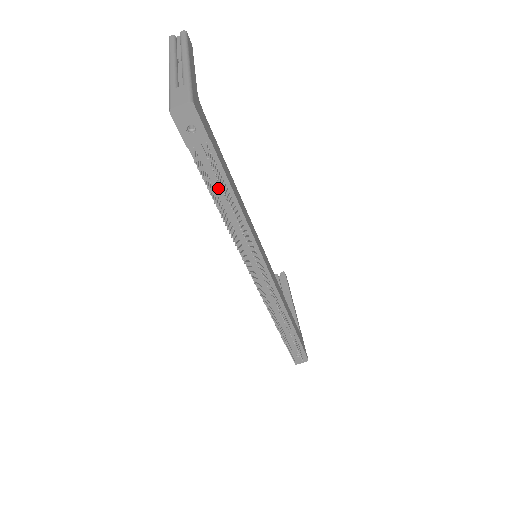
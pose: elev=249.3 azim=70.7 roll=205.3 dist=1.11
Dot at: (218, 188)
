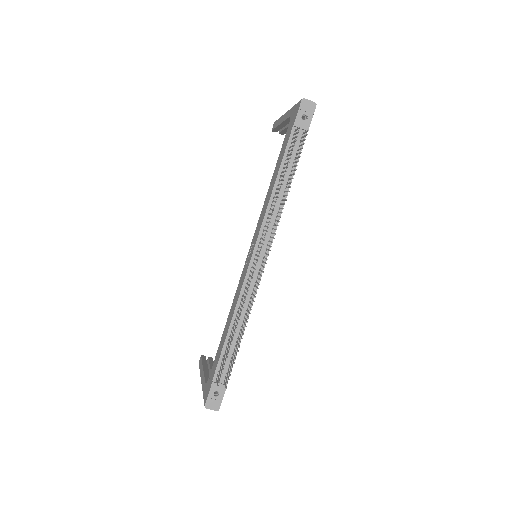
Dot at: (288, 165)
